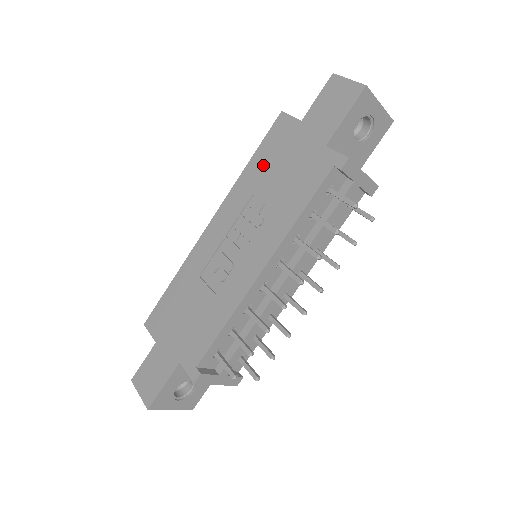
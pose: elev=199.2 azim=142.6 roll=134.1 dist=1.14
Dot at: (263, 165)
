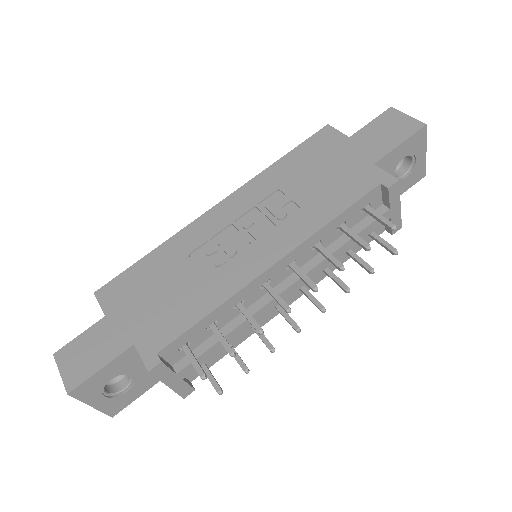
Dot at: (297, 165)
